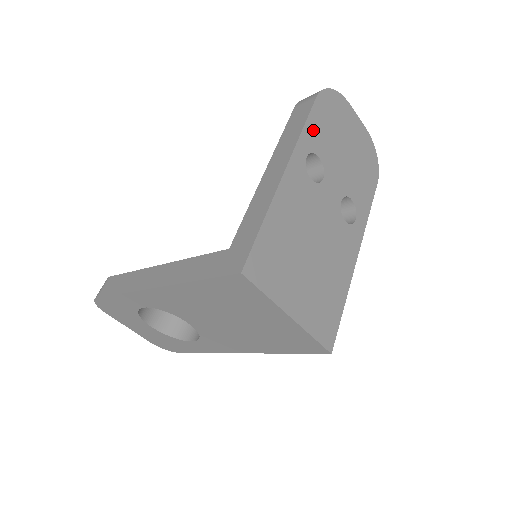
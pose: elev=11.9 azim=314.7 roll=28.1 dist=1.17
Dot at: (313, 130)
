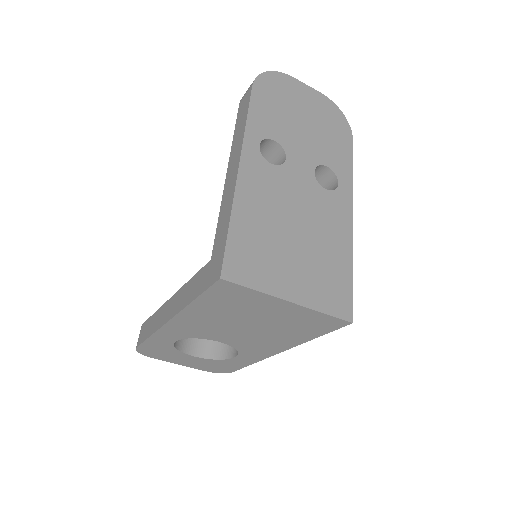
Dot at: (259, 118)
